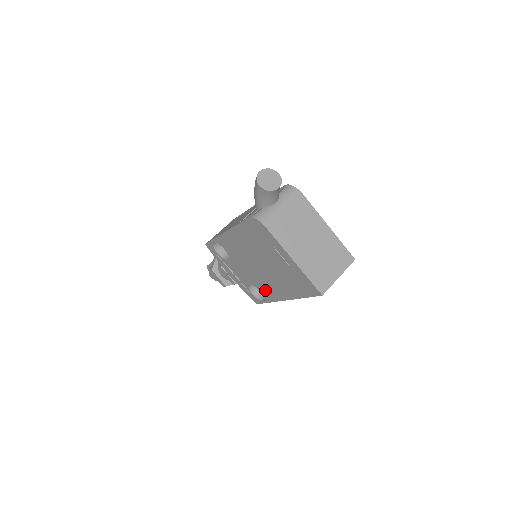
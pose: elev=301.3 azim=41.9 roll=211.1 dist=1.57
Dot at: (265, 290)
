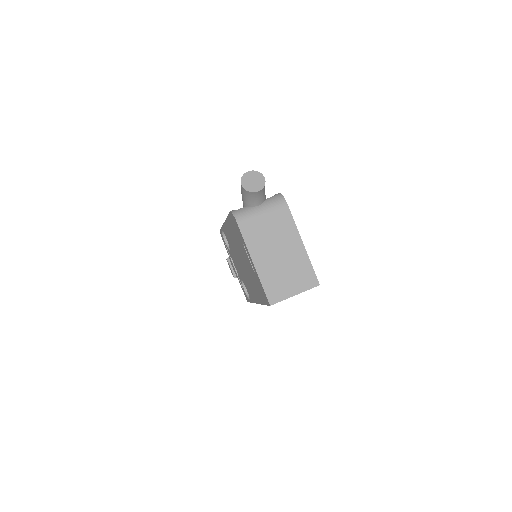
Dot at: (248, 289)
